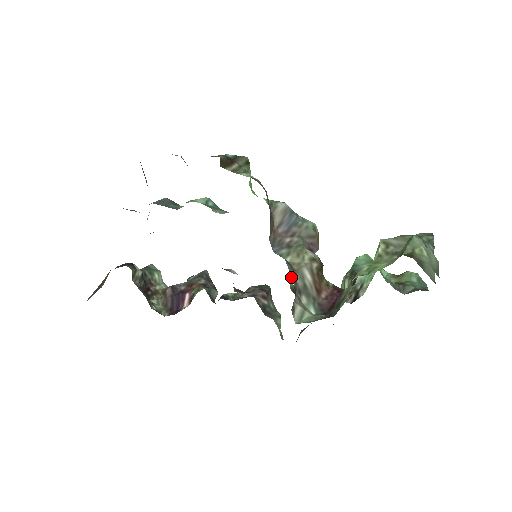
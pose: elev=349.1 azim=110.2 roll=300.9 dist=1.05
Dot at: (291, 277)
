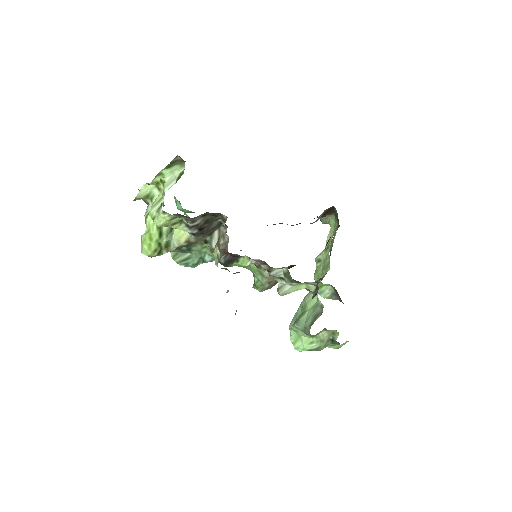
Dot at: occluded
